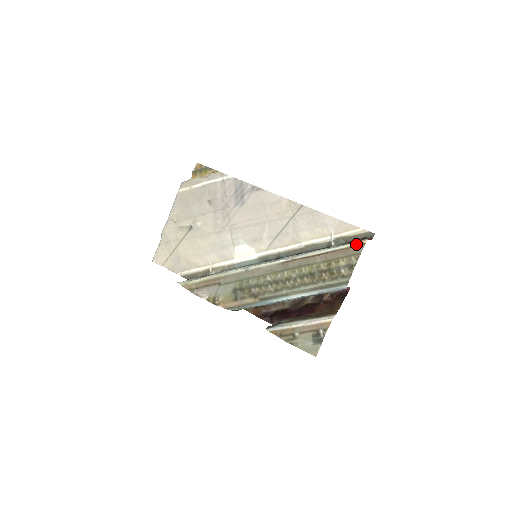
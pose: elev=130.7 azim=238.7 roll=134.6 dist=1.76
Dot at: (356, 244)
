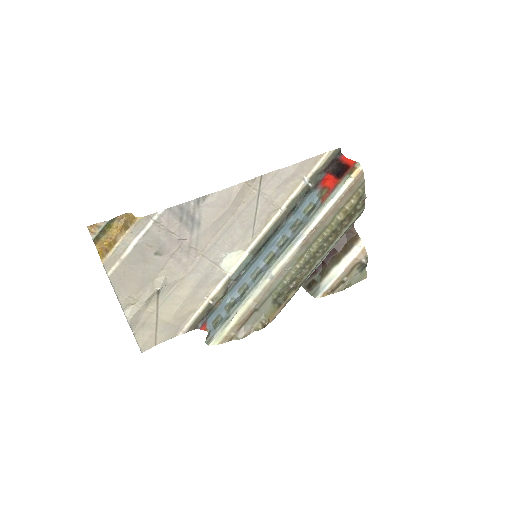
Dot at: (355, 177)
